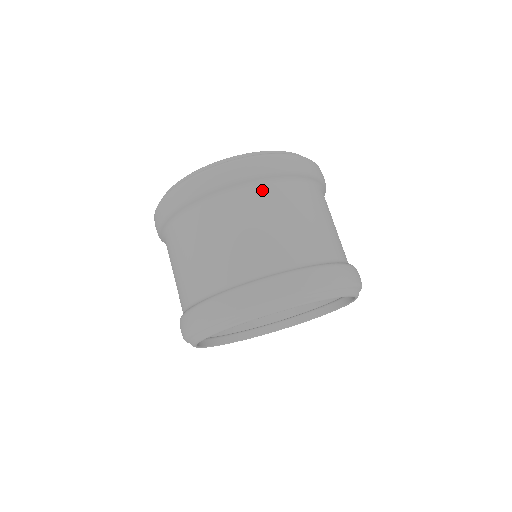
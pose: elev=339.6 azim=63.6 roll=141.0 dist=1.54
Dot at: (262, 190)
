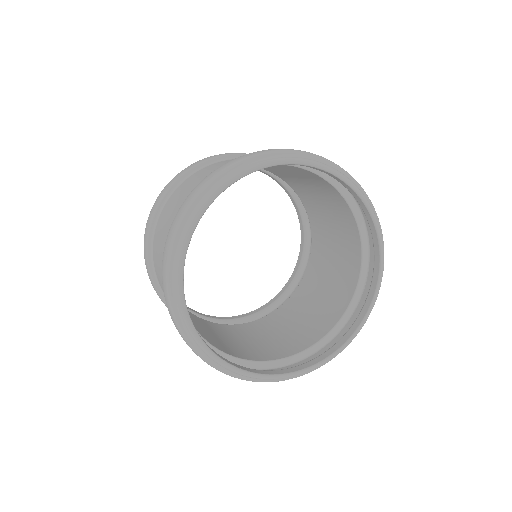
Dot at: occluded
